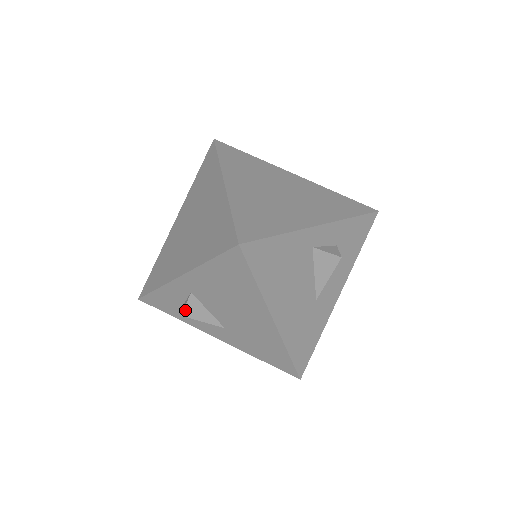
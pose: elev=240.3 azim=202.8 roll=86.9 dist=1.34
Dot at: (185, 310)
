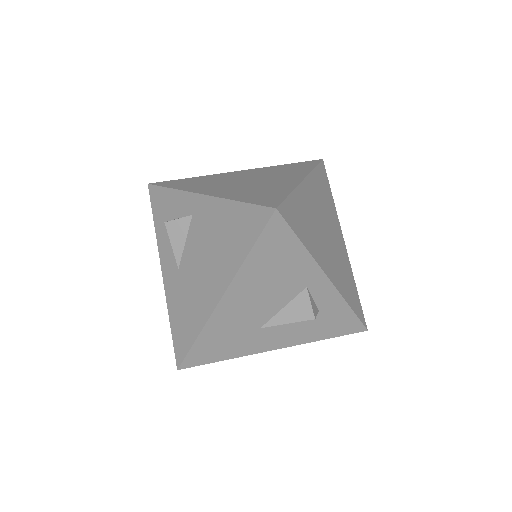
Dot at: (172, 222)
